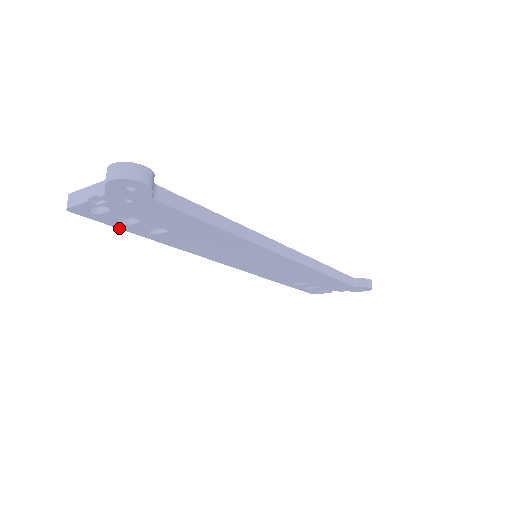
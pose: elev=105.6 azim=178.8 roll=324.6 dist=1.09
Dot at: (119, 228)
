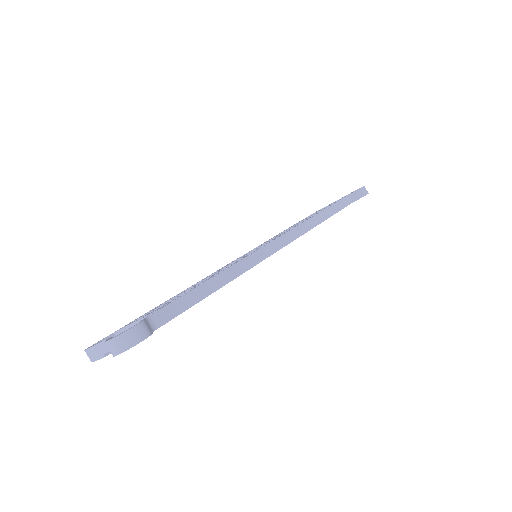
Dot at: occluded
